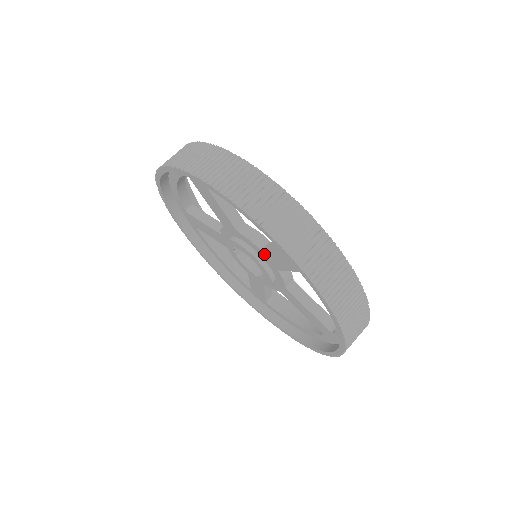
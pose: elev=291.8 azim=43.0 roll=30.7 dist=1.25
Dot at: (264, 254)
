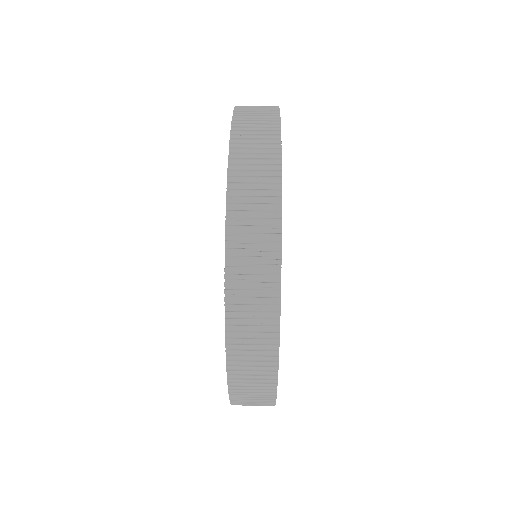
Dot at: occluded
